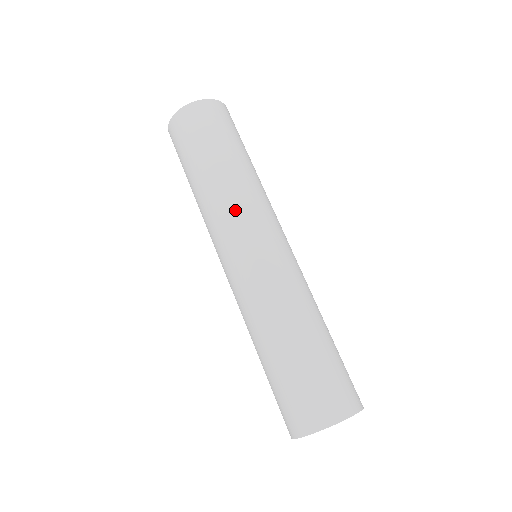
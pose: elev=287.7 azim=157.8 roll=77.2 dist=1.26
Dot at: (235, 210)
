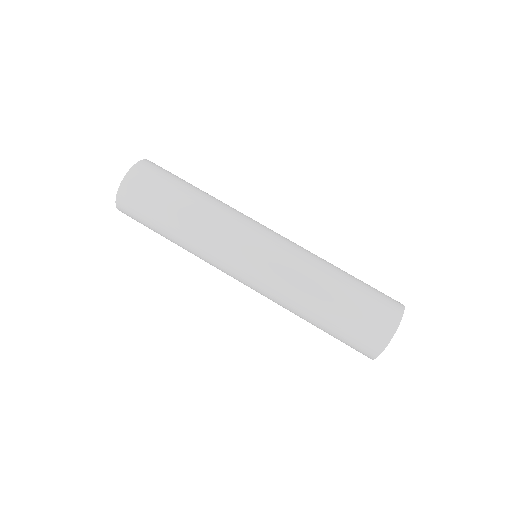
Dot at: (230, 223)
